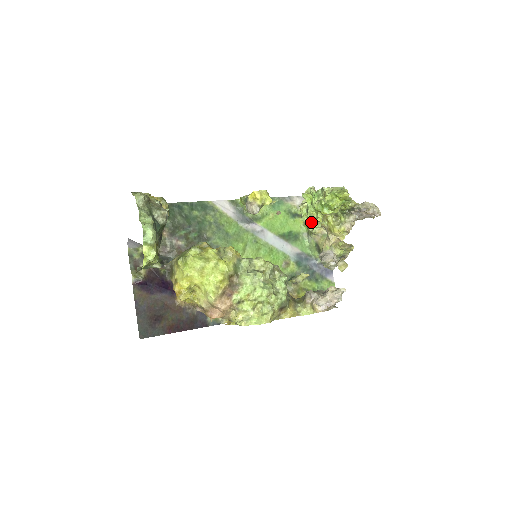
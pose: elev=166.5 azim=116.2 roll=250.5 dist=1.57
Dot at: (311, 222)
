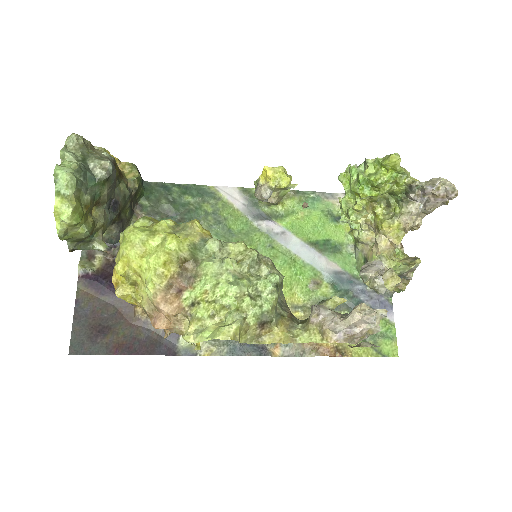
Dot at: (346, 212)
